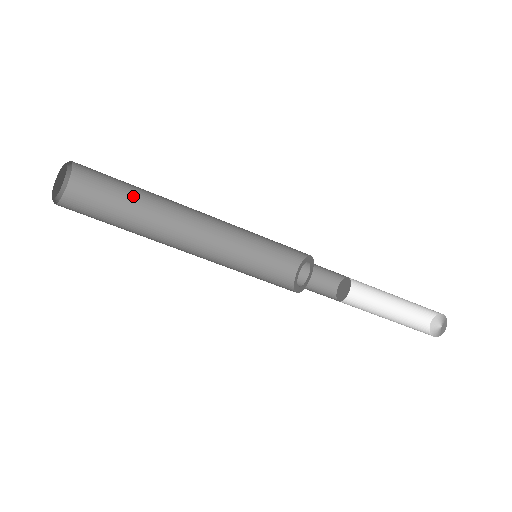
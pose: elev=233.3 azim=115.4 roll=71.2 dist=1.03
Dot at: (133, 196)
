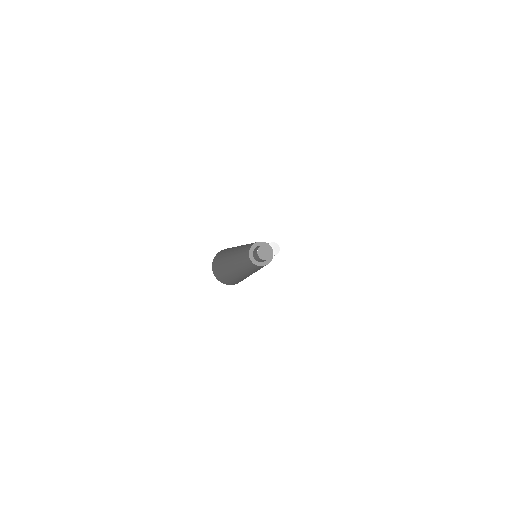
Dot at: occluded
